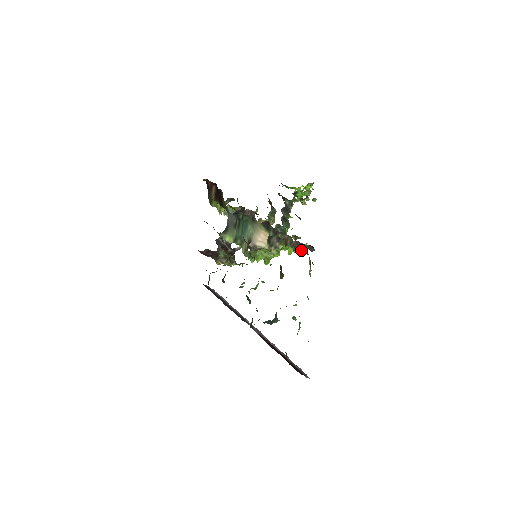
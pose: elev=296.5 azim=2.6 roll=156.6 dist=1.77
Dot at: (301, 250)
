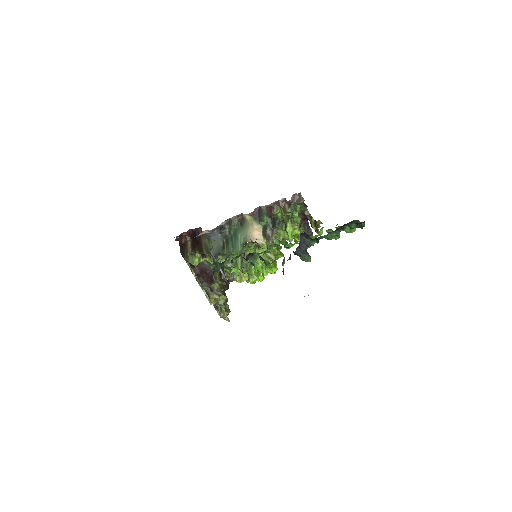
Dot at: (300, 227)
